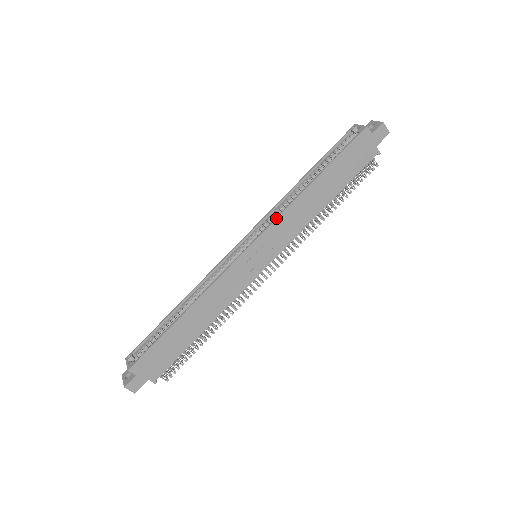
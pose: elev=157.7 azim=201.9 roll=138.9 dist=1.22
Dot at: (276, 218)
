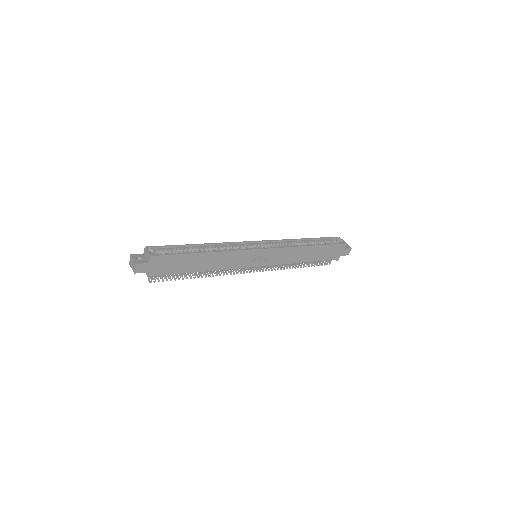
Dot at: (286, 247)
